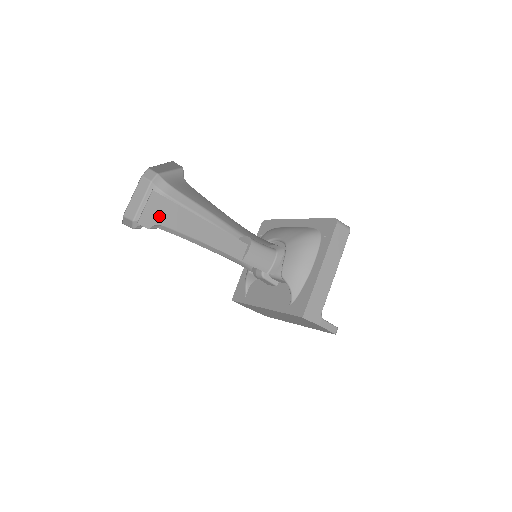
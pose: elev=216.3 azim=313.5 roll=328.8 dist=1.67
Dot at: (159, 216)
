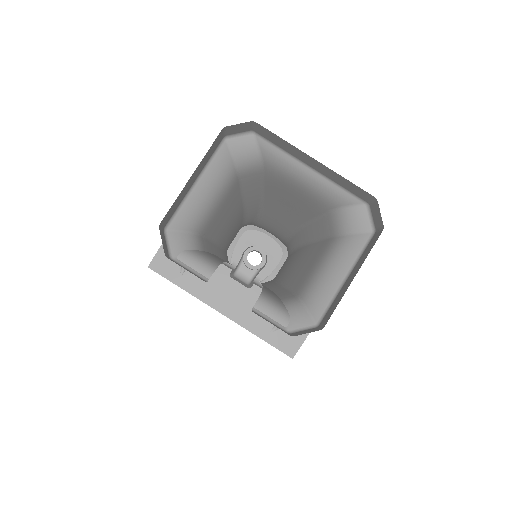
Dot at: occluded
